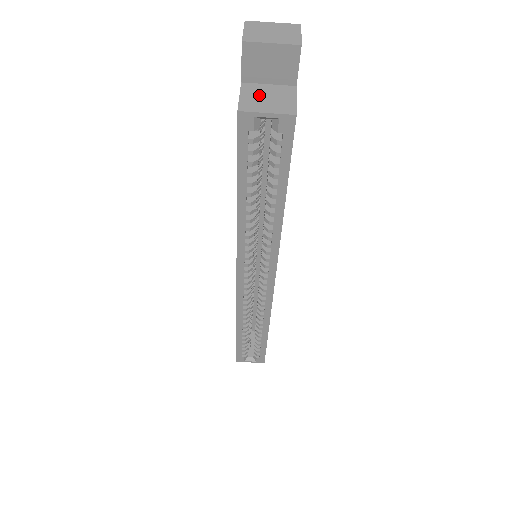
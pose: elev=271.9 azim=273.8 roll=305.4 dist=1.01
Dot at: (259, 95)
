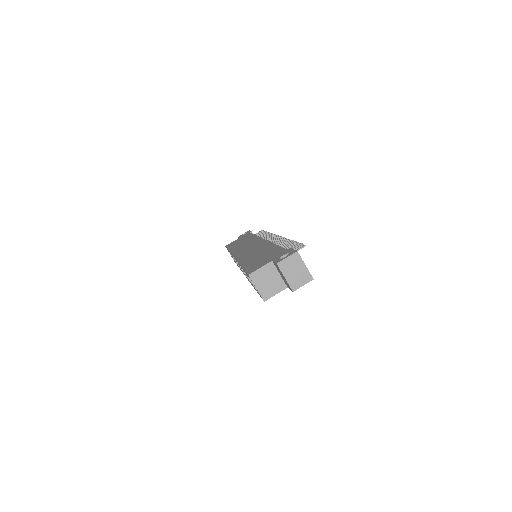
Dot at: (268, 276)
